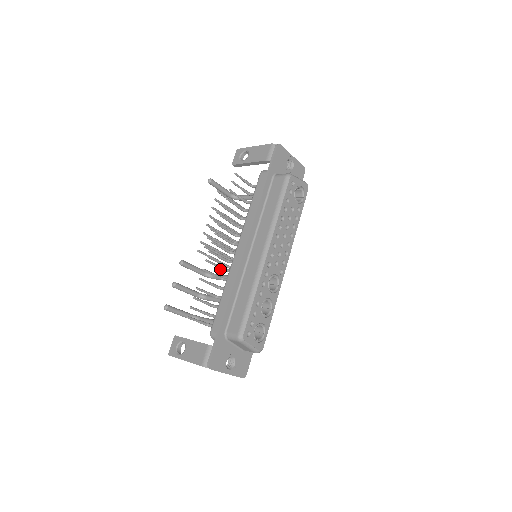
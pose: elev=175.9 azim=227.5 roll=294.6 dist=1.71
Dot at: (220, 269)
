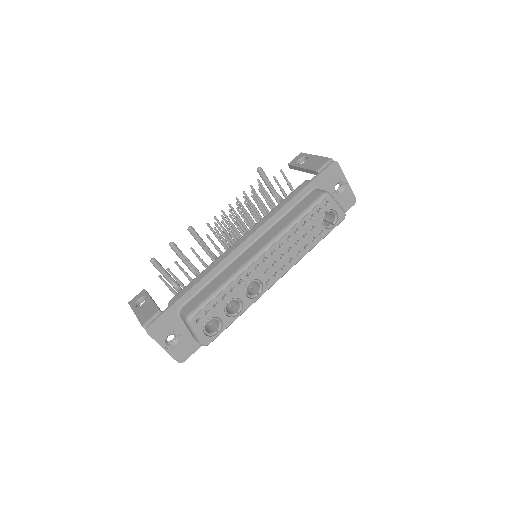
Dot at: (218, 251)
